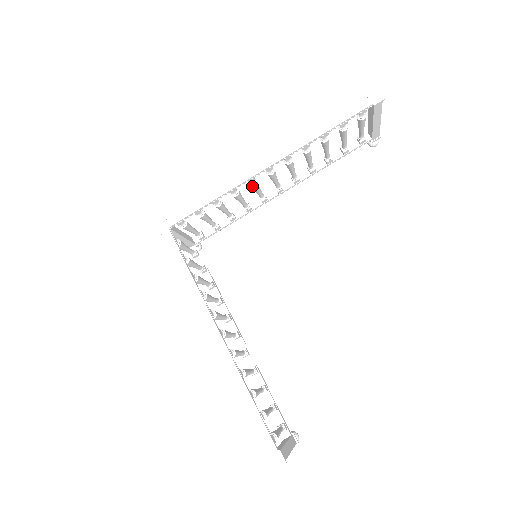
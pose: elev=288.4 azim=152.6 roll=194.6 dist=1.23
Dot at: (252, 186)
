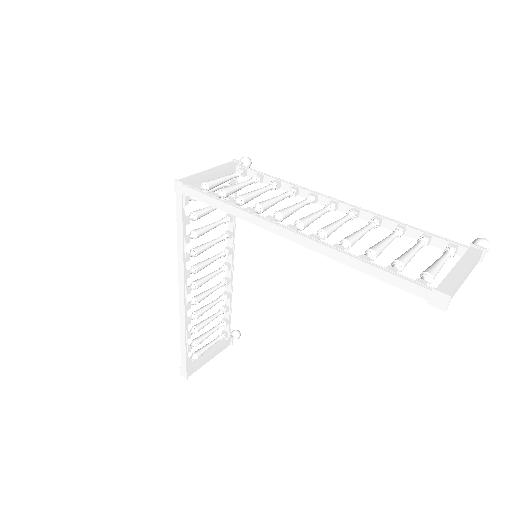
Dot at: occluded
